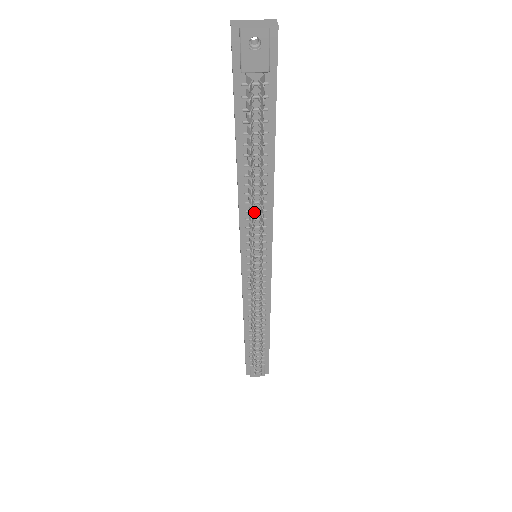
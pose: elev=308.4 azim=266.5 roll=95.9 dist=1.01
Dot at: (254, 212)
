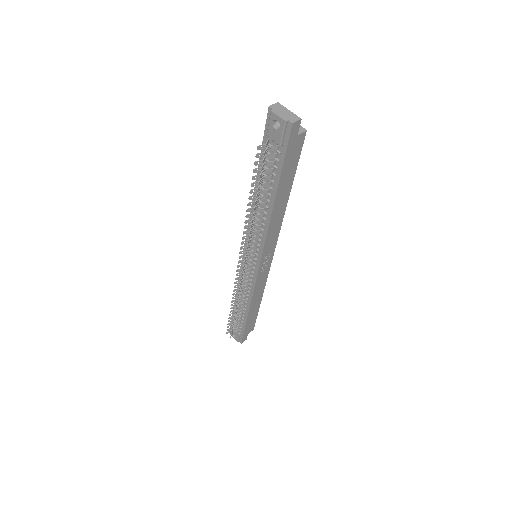
Dot at: (250, 224)
